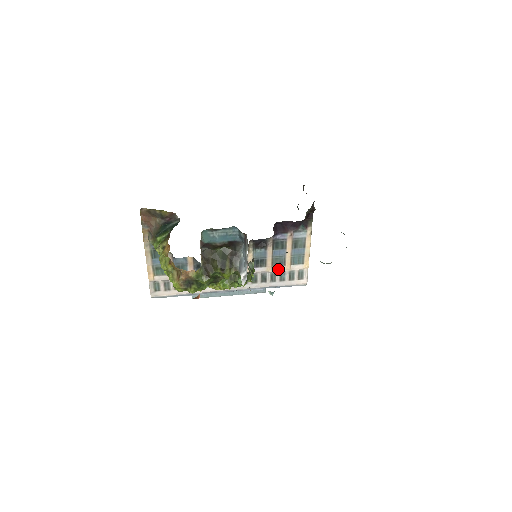
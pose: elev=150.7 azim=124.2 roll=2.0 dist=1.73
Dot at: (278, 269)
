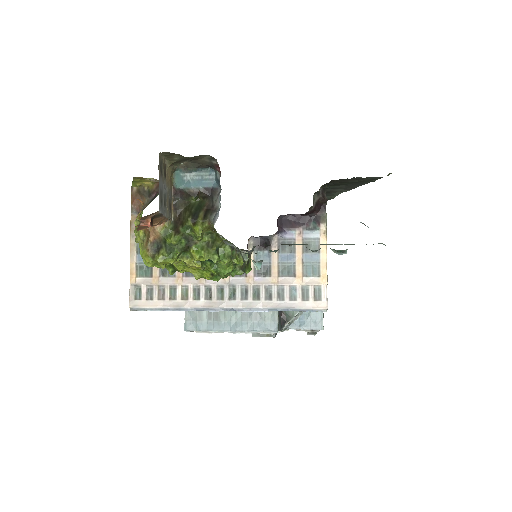
Dot at: (286, 281)
